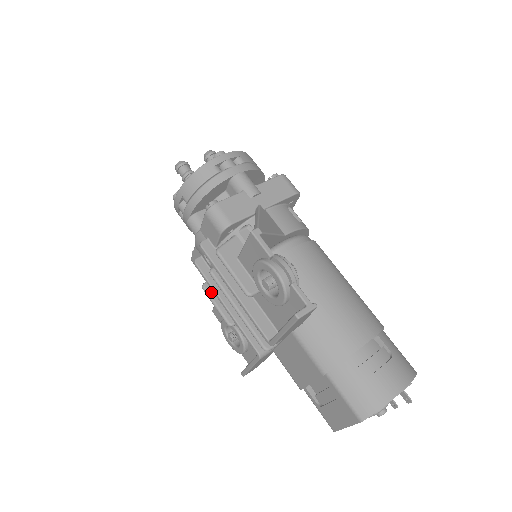
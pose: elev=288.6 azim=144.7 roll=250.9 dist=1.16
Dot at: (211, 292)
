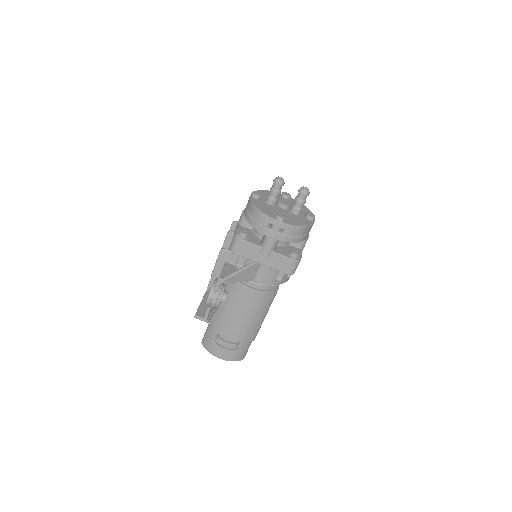
Dot at: occluded
